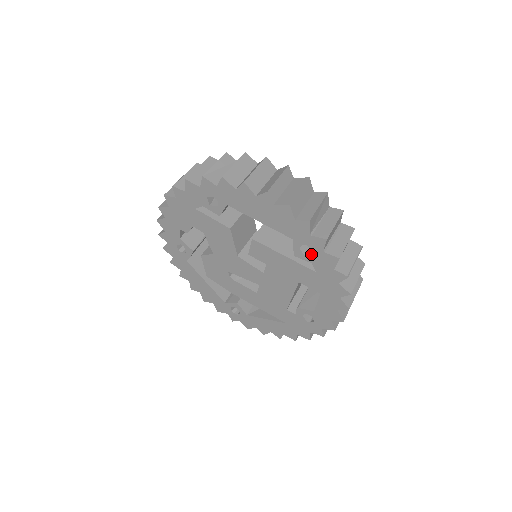
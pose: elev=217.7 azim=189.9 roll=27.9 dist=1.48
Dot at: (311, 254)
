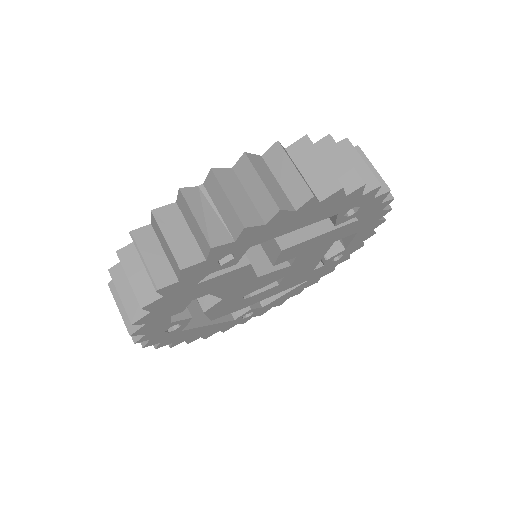
Dot at: (357, 210)
